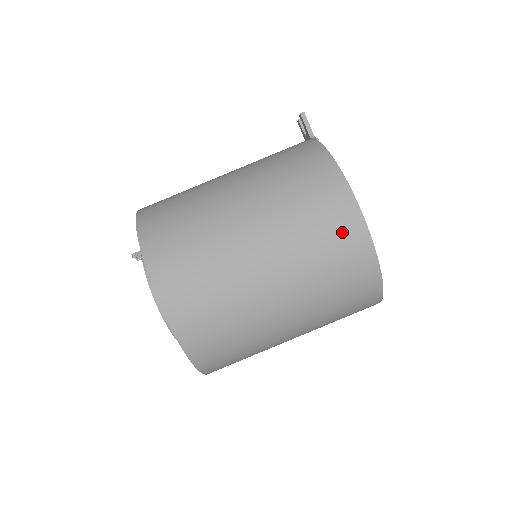
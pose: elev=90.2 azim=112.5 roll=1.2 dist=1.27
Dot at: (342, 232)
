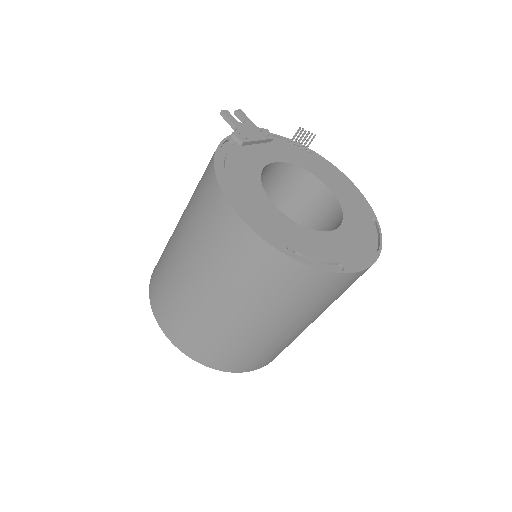
Dot at: (231, 237)
